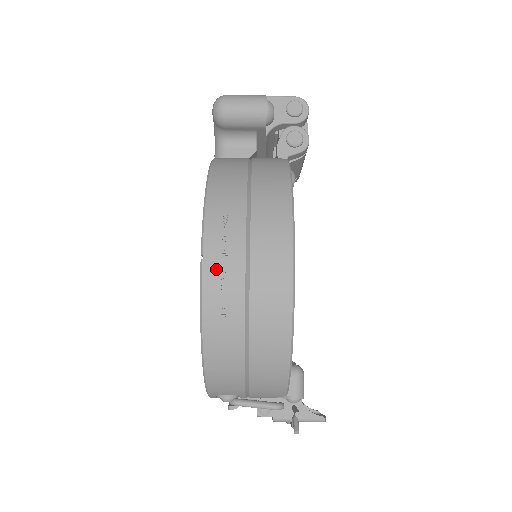
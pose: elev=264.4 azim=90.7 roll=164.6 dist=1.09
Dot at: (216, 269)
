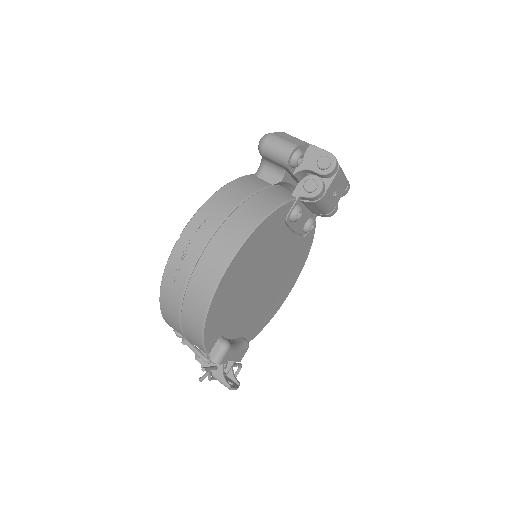
Dot at: (182, 249)
